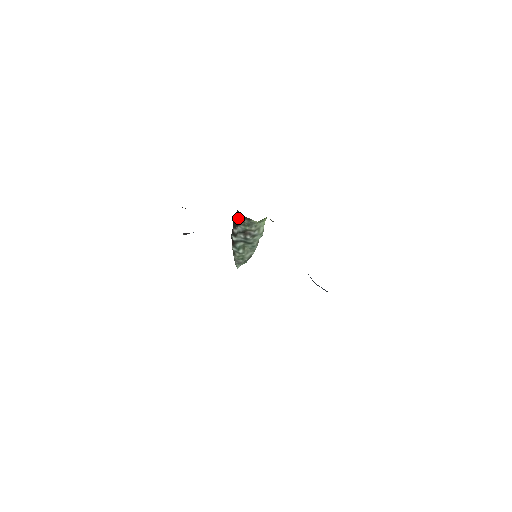
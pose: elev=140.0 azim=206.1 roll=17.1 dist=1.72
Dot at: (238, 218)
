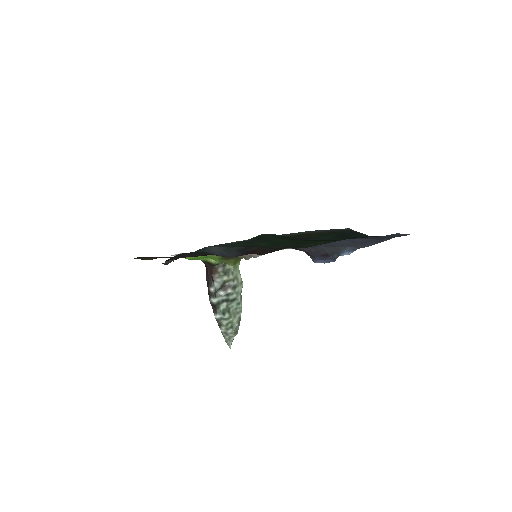
Dot at: (210, 272)
